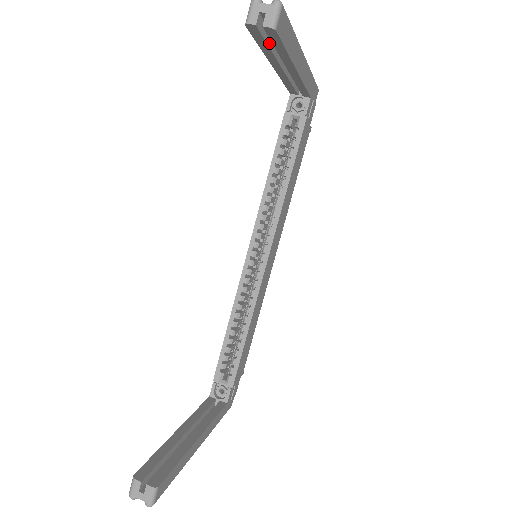
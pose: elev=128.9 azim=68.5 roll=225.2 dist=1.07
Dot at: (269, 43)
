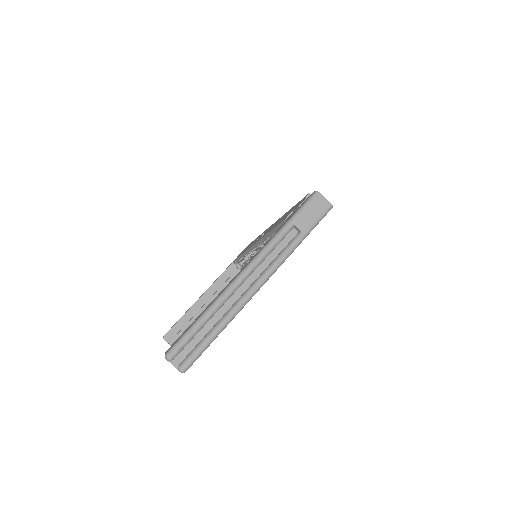
Dot at: occluded
